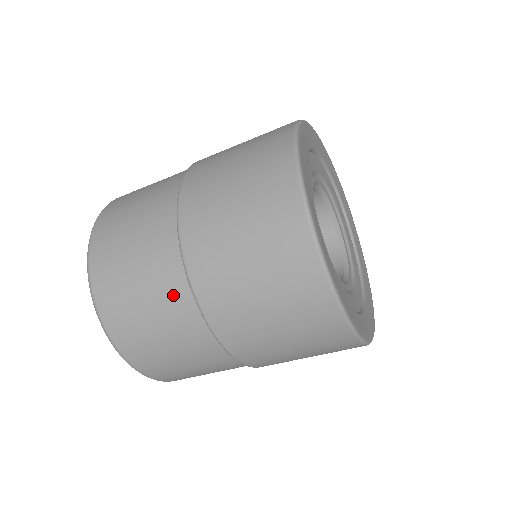
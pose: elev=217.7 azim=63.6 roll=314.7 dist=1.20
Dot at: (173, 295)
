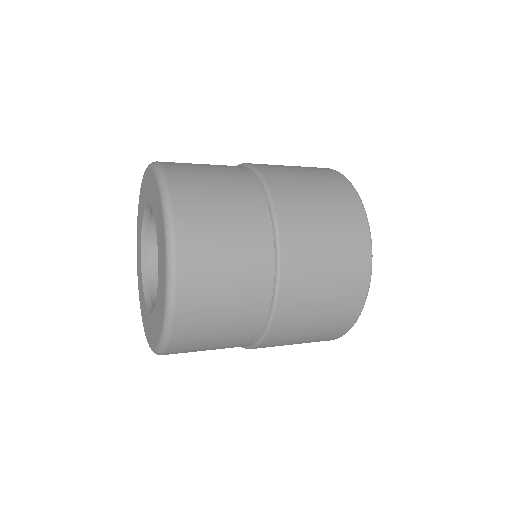
Dot at: occluded
